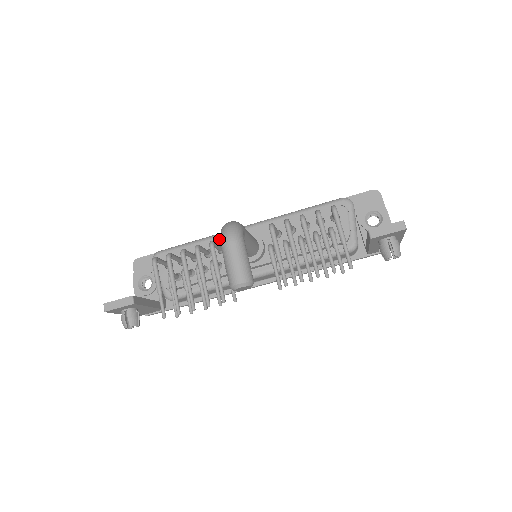
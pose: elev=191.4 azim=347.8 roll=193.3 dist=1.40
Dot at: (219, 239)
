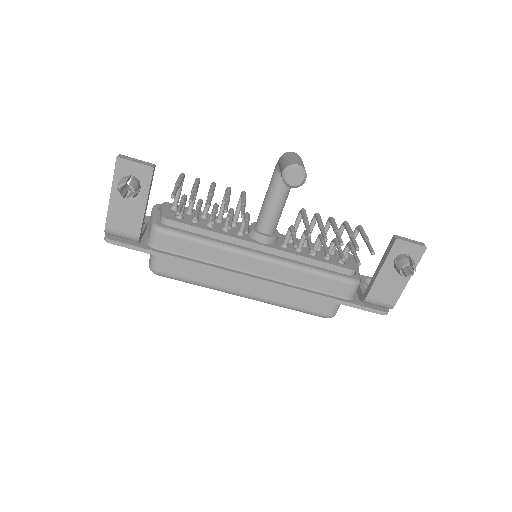
Dot at: occluded
